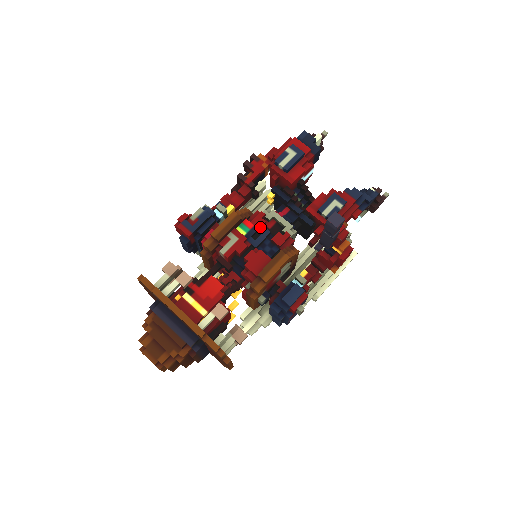
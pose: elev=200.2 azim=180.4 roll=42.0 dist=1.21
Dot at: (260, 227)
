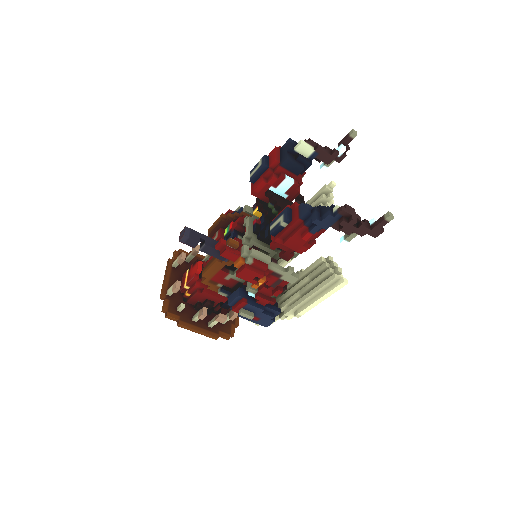
Dot at: (232, 230)
